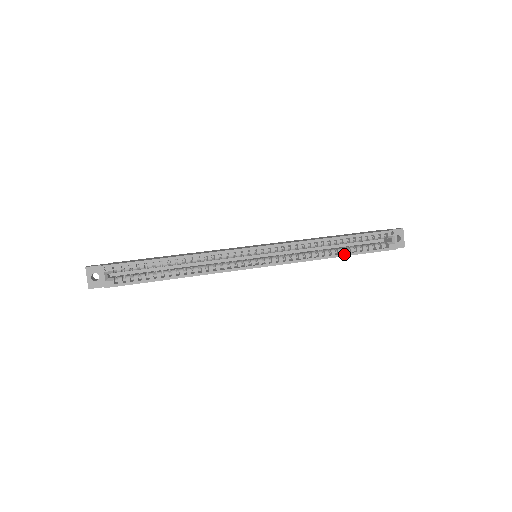
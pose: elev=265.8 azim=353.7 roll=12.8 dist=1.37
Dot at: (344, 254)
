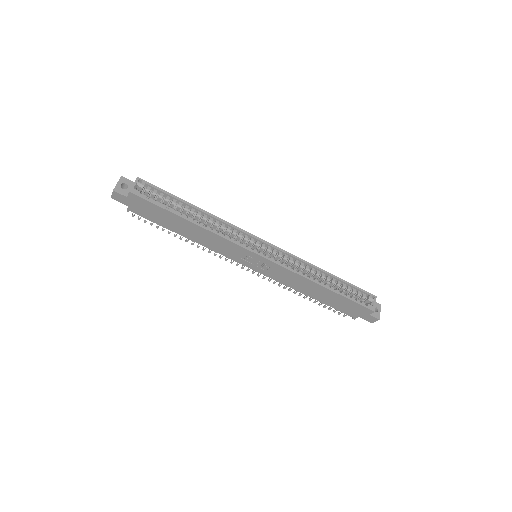
Dot at: (331, 288)
